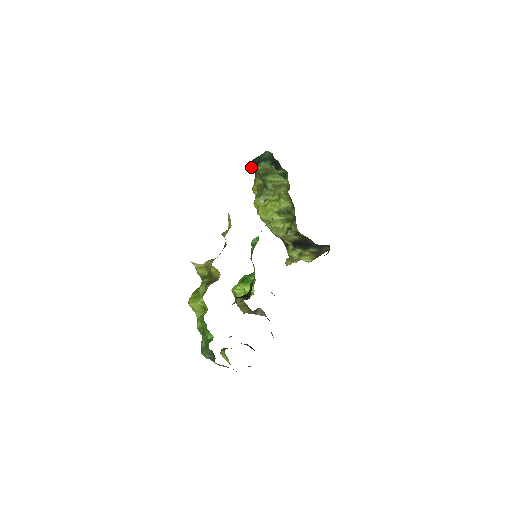
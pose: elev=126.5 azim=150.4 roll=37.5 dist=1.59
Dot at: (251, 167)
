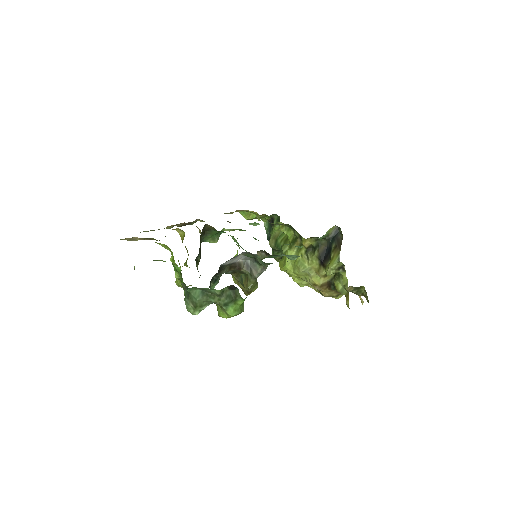
Dot at: (275, 257)
